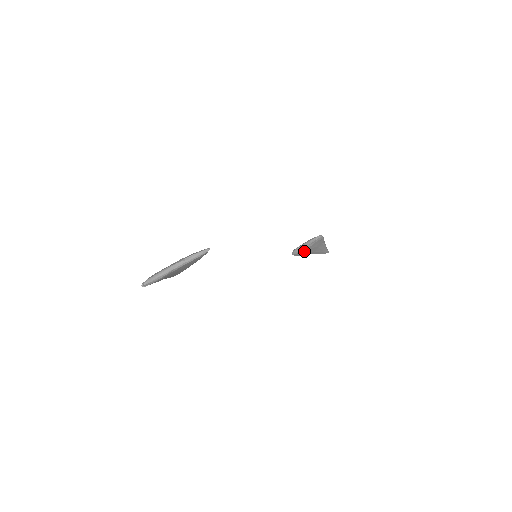
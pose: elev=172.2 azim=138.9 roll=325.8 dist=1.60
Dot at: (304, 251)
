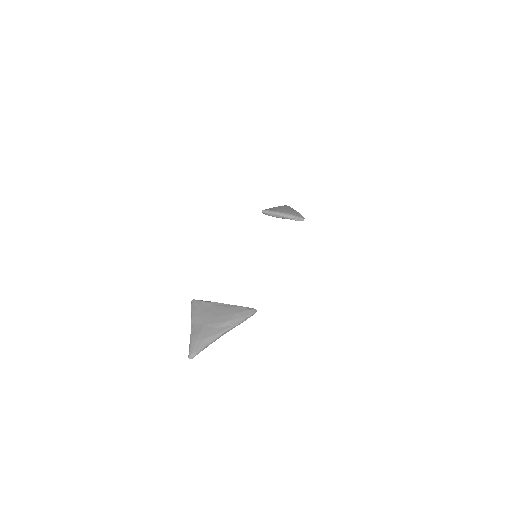
Dot at: occluded
